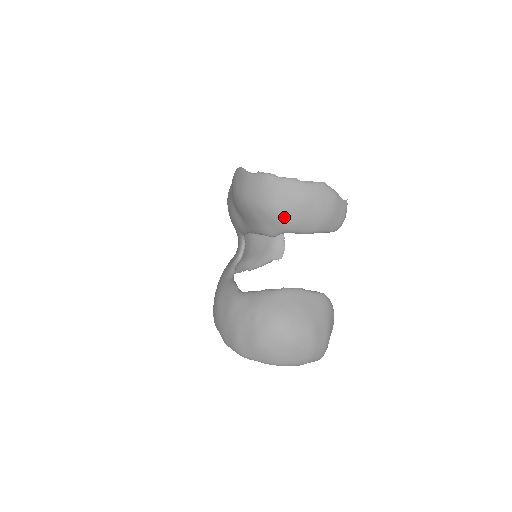
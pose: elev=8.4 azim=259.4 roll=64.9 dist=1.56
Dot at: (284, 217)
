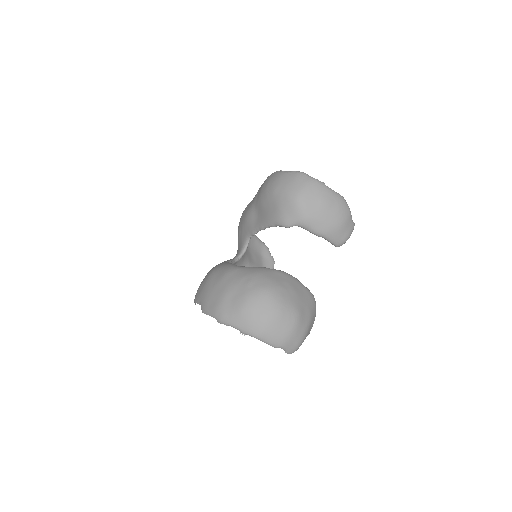
Dot at: (305, 208)
